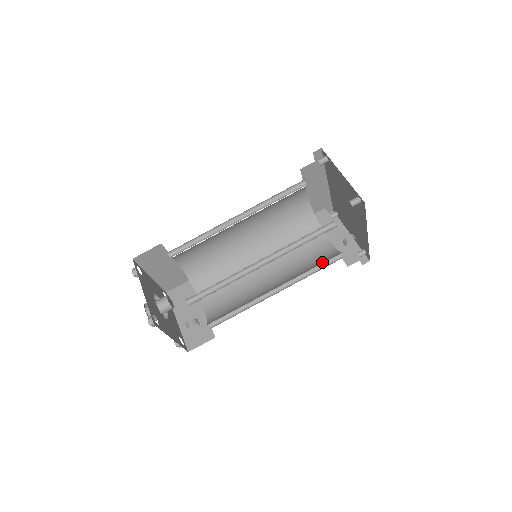
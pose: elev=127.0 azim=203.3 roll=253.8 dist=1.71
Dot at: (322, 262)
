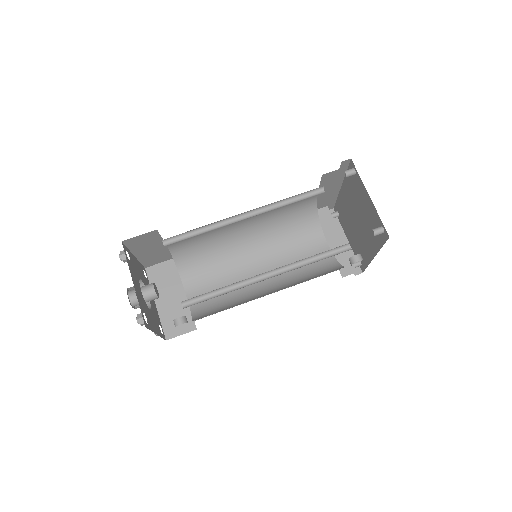
Dot at: (320, 271)
